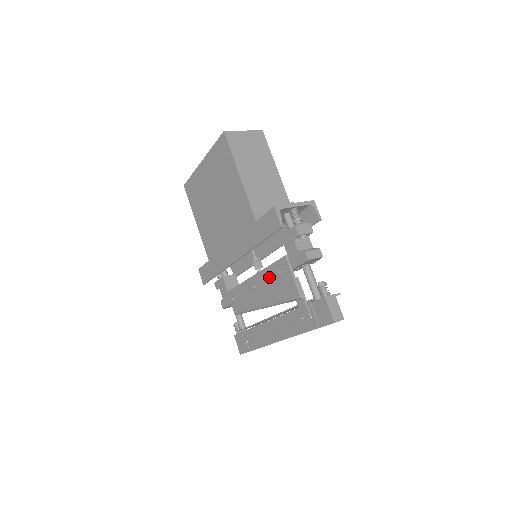
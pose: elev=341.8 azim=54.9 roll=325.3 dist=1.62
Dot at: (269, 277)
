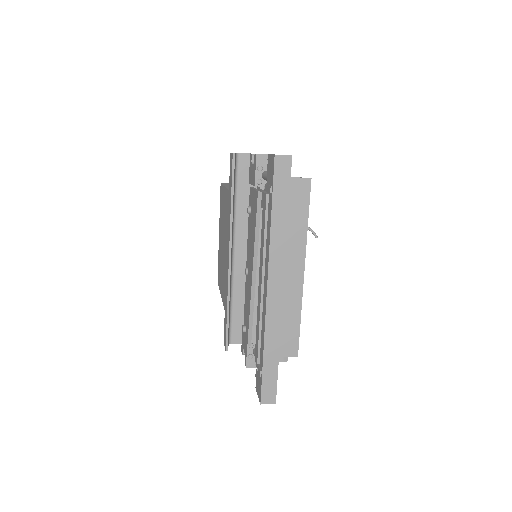
Dot at: (249, 232)
